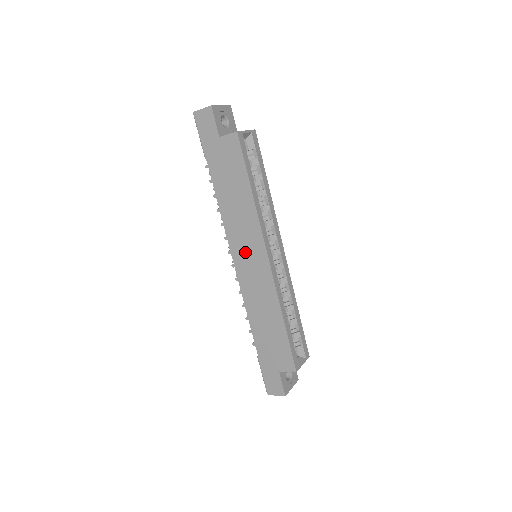
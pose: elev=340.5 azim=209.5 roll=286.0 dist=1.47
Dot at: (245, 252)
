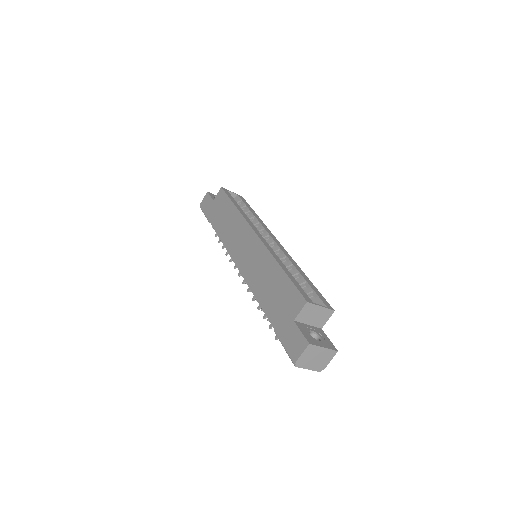
Dot at: (240, 247)
